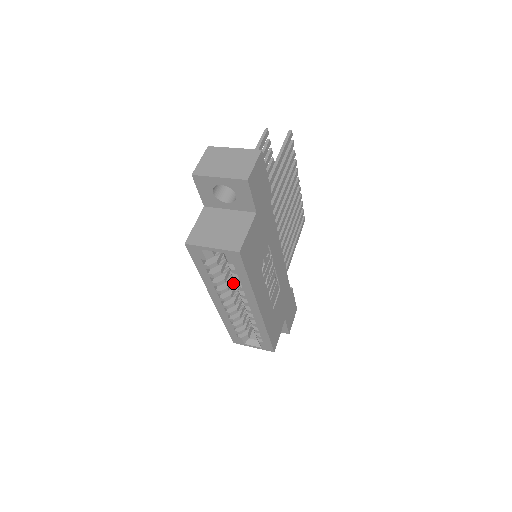
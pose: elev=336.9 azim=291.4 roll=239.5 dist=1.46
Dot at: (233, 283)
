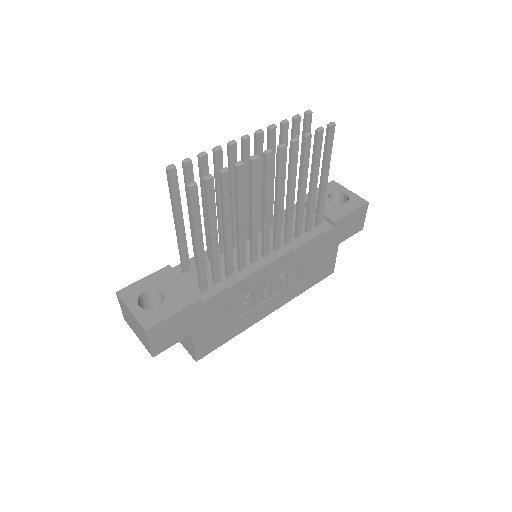
Dot at: occluded
